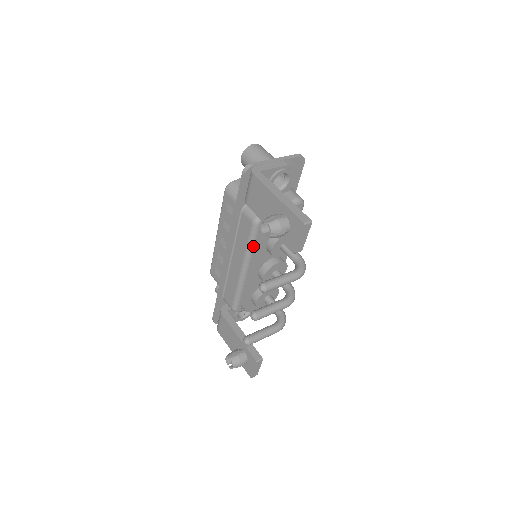
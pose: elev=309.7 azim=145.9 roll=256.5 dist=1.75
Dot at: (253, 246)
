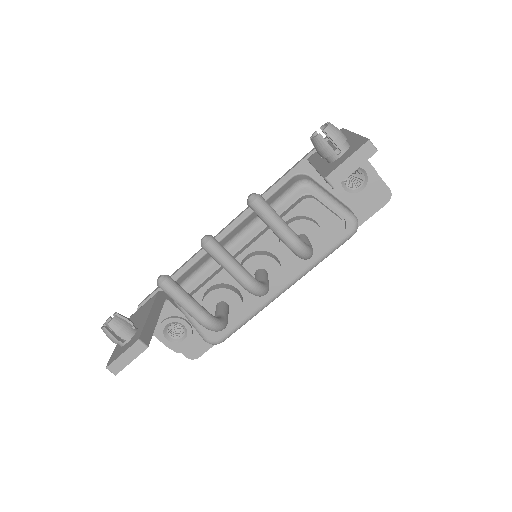
Dot at: occluded
